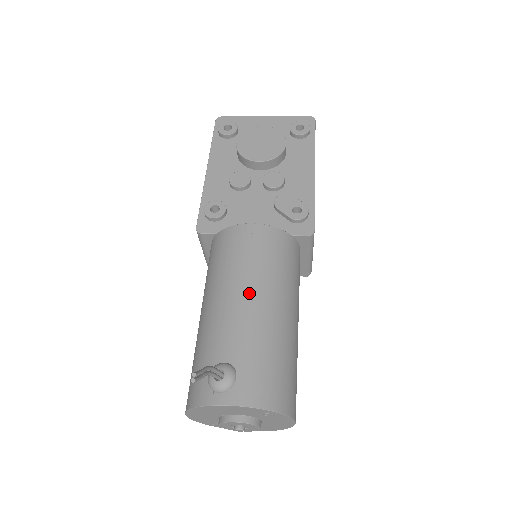
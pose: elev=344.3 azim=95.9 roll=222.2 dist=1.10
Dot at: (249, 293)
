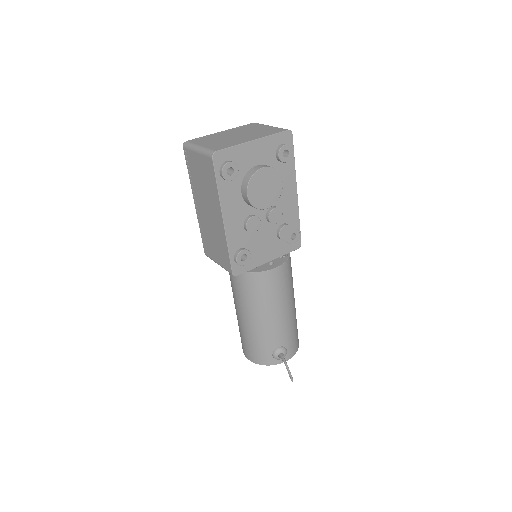
Dot at: (284, 310)
